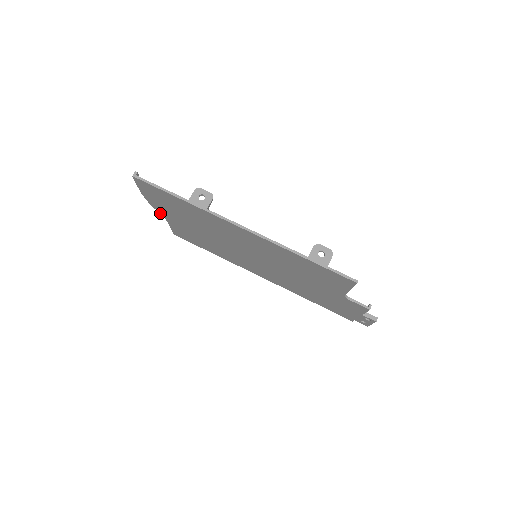
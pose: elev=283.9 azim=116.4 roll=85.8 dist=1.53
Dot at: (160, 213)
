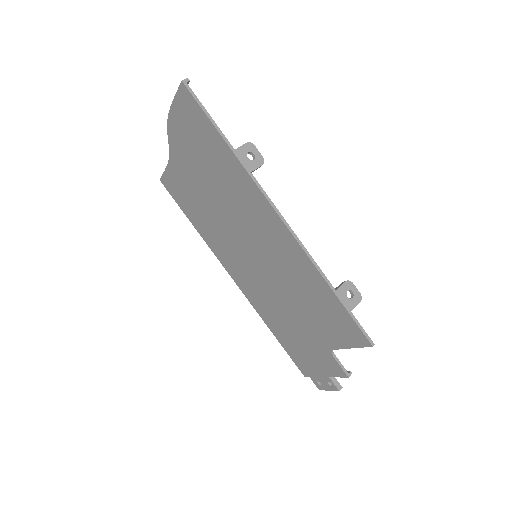
Dot at: (170, 146)
